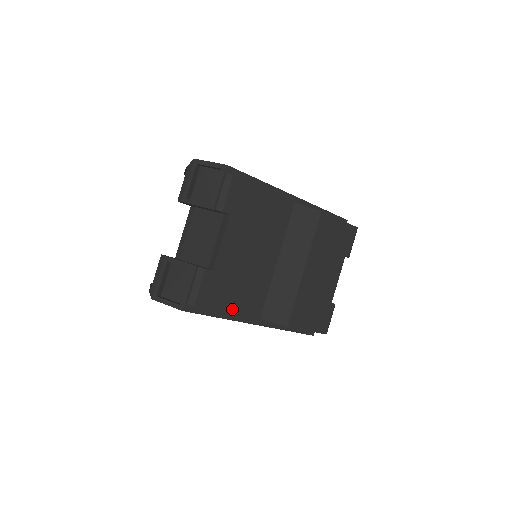
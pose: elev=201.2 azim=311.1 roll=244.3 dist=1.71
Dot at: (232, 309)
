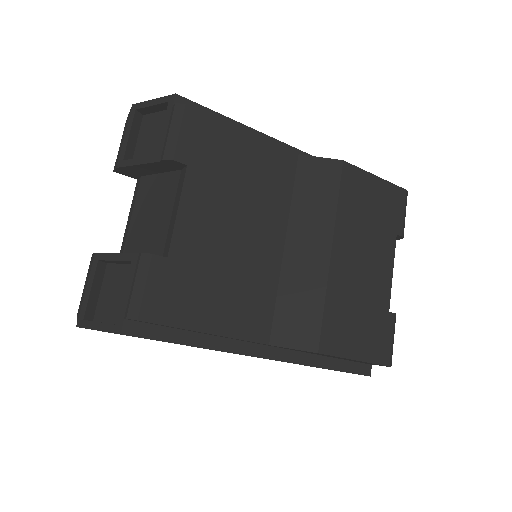
Dot at: (213, 327)
